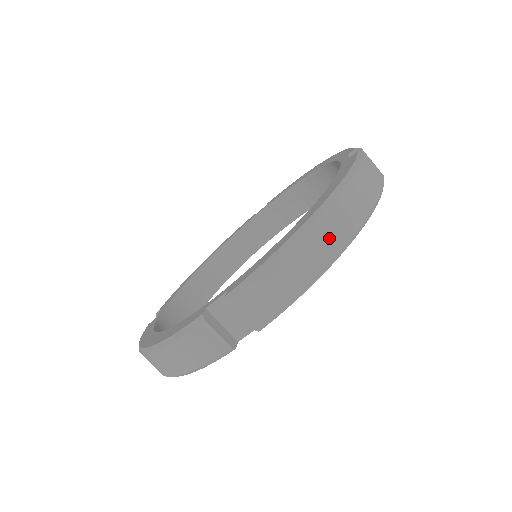
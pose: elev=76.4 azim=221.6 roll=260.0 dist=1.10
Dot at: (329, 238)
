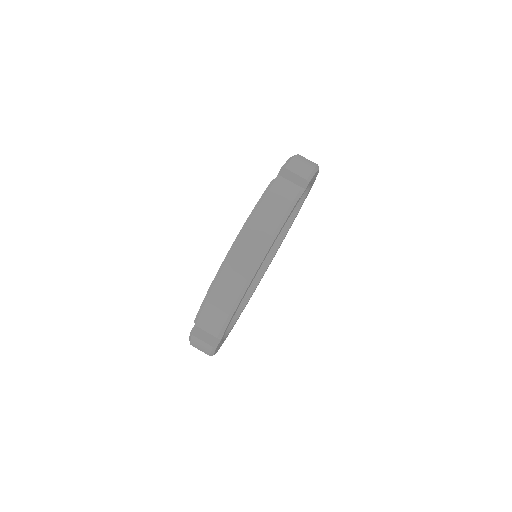
Dot at: (236, 276)
